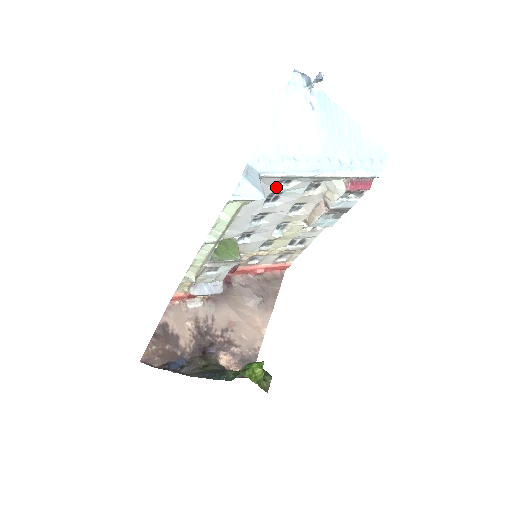
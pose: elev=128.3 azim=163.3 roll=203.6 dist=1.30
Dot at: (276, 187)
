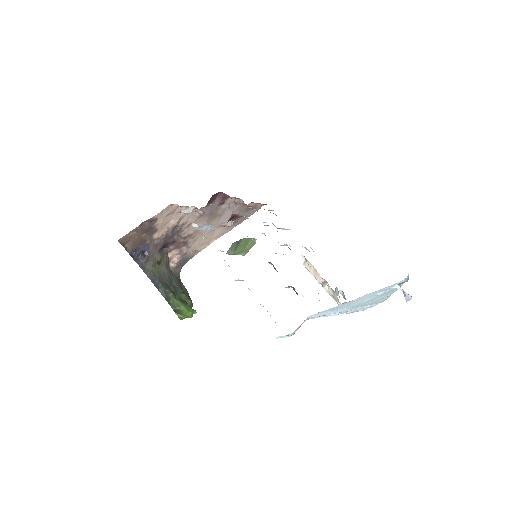
Dot at: occluded
